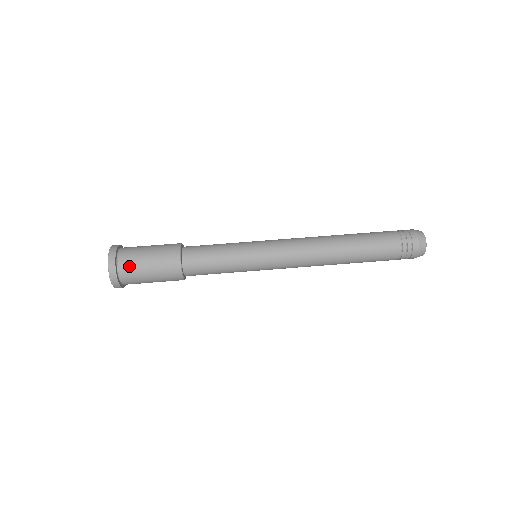
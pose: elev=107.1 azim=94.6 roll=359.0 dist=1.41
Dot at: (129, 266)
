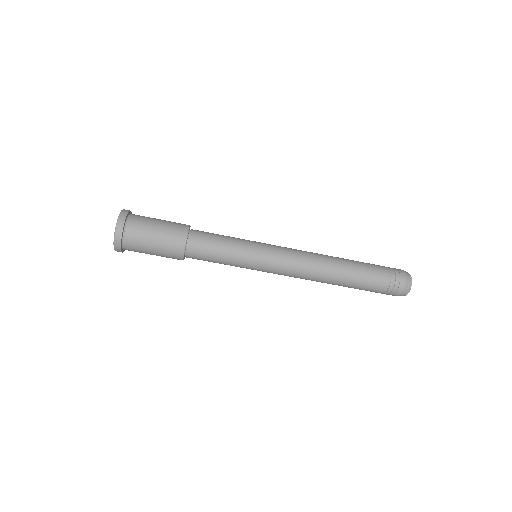
Dot at: (136, 233)
